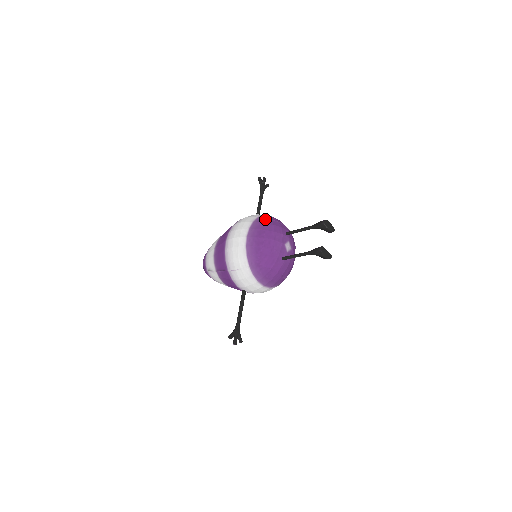
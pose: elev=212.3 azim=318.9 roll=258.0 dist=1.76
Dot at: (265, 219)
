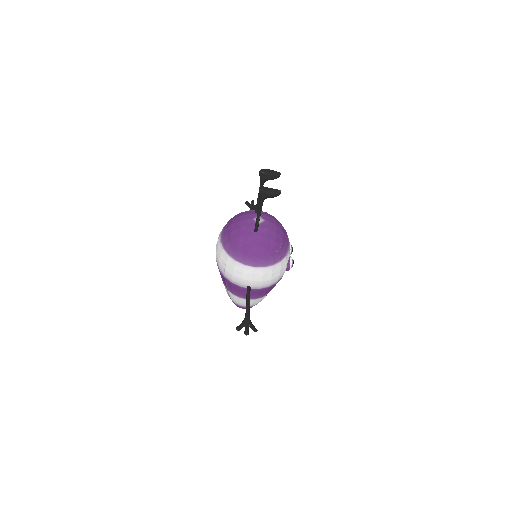
Dot at: occluded
